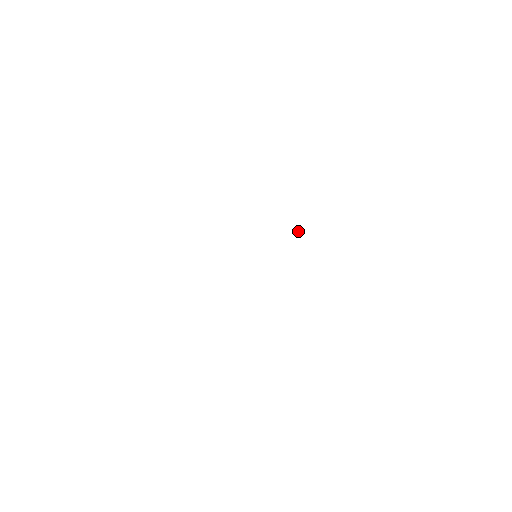
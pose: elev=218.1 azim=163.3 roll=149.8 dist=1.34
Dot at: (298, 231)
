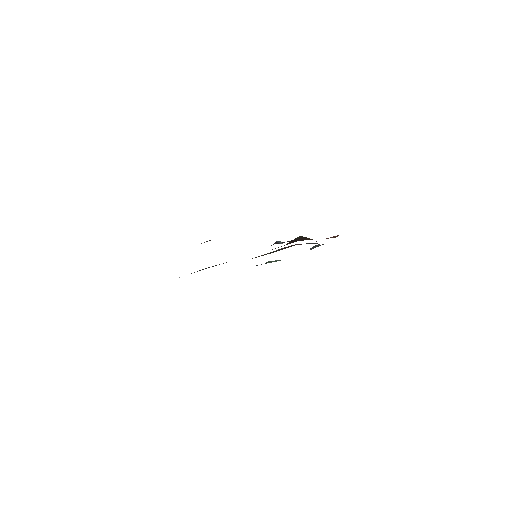
Dot at: (300, 238)
